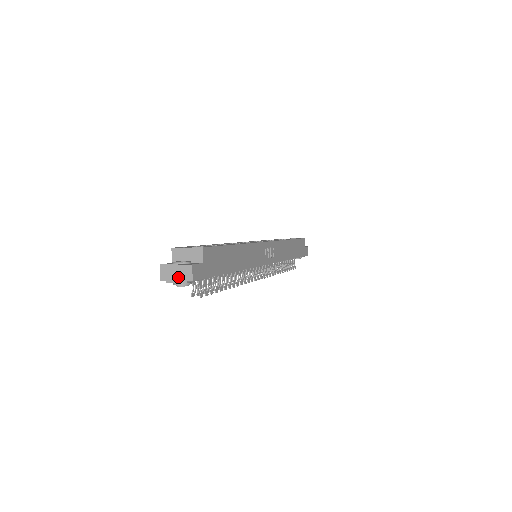
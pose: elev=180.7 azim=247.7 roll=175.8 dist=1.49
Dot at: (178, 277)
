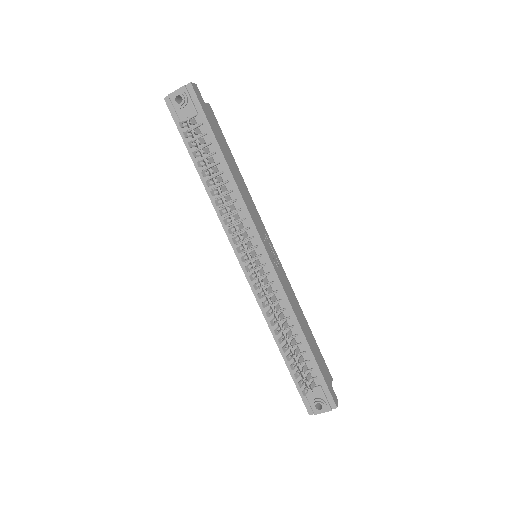
Dot at: (180, 90)
